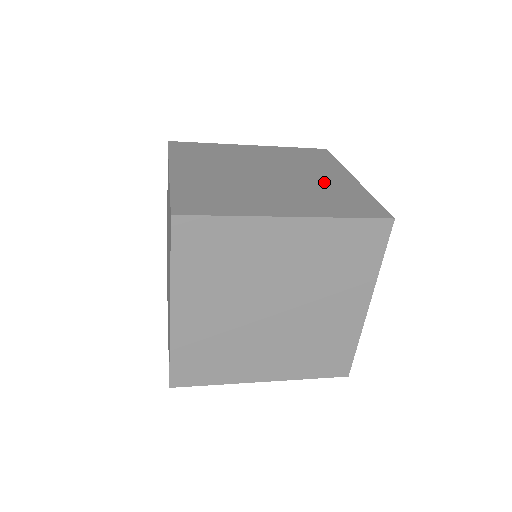
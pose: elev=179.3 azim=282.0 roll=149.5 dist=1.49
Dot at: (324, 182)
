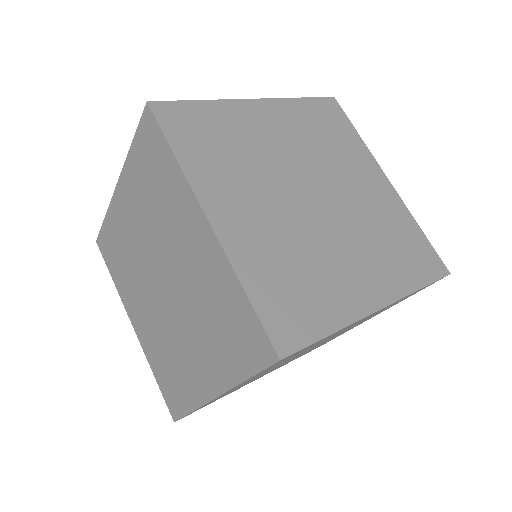
Dot at: (371, 202)
